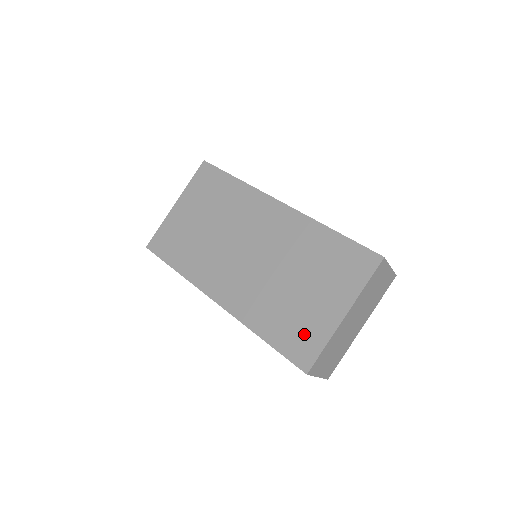
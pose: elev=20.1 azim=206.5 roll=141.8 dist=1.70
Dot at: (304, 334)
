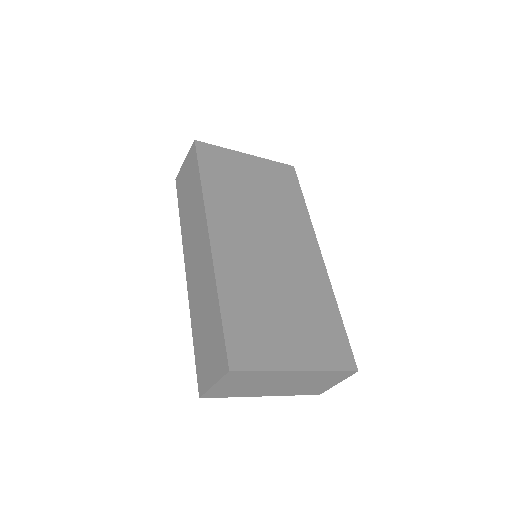
Dot at: (257, 343)
